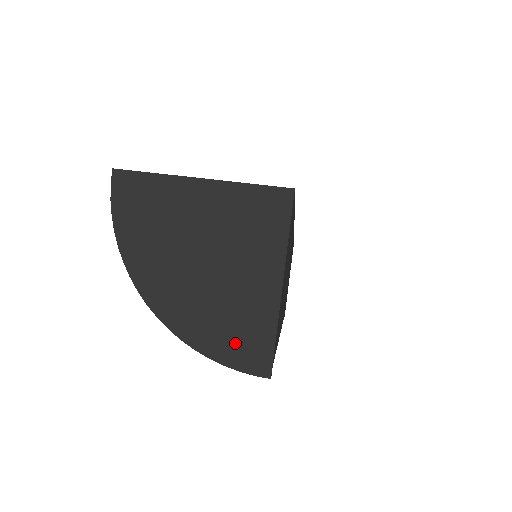
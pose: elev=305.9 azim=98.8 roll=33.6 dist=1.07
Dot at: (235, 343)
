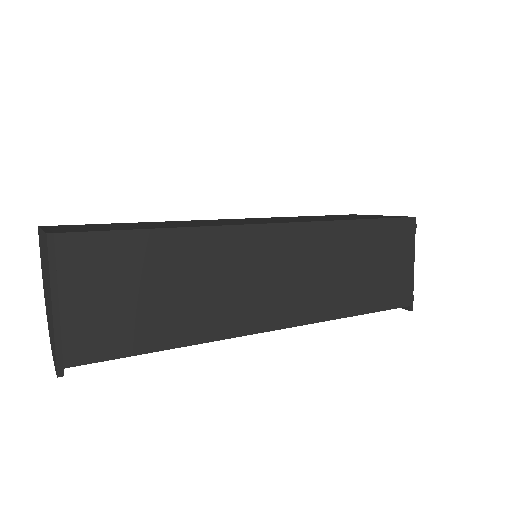
Dot at: (53, 347)
